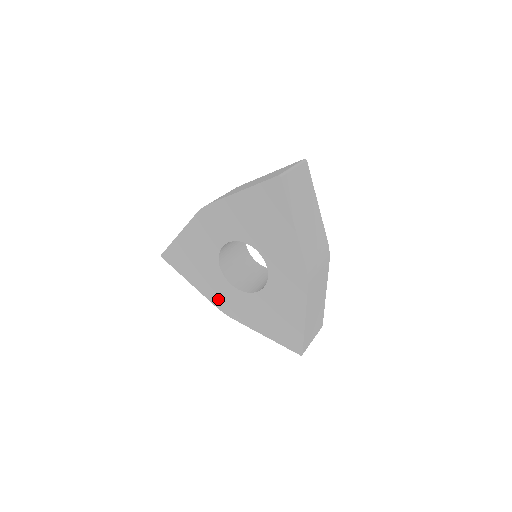
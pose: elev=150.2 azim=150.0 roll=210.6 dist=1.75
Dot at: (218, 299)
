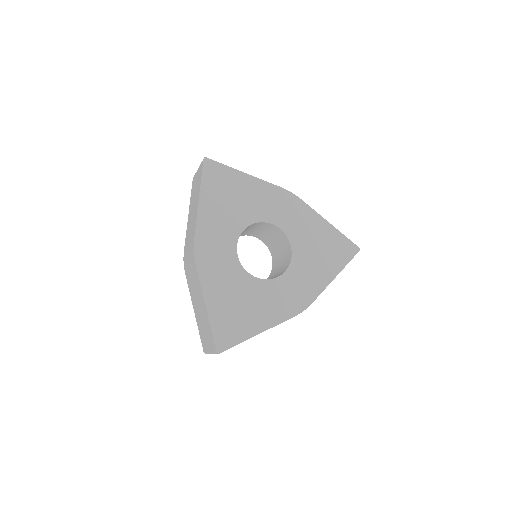
Dot at: (287, 307)
